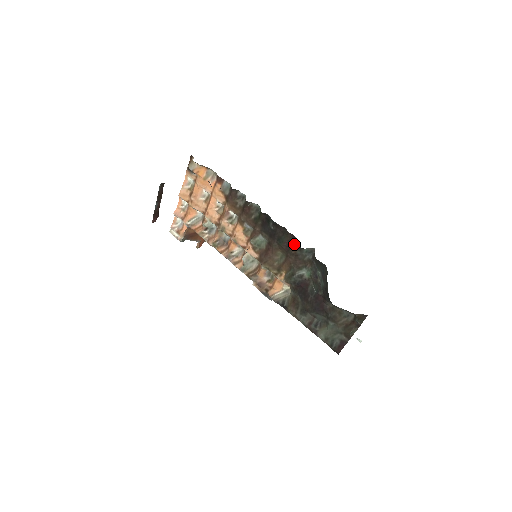
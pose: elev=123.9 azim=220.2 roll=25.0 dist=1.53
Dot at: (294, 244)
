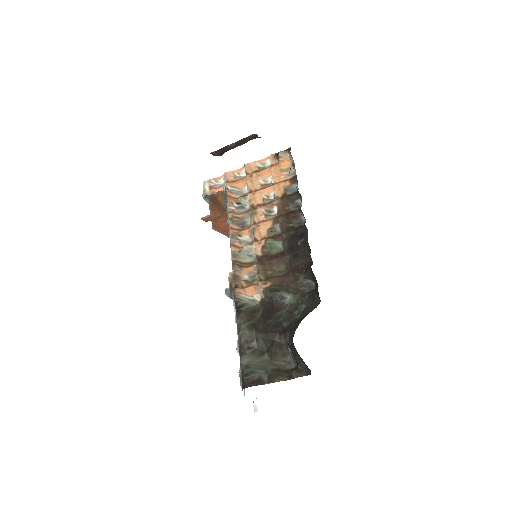
Dot at: (305, 269)
